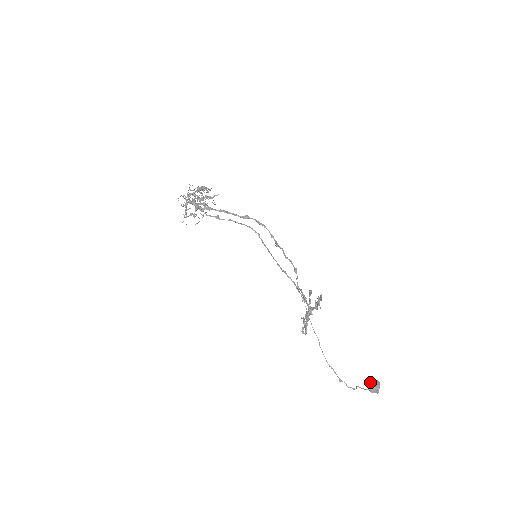
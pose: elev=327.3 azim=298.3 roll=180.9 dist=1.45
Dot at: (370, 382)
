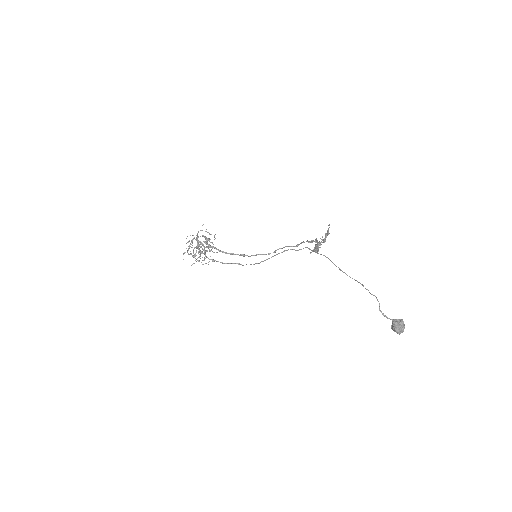
Dot at: (391, 328)
